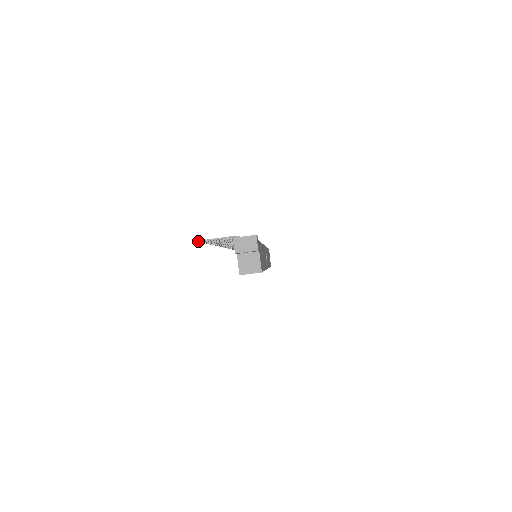
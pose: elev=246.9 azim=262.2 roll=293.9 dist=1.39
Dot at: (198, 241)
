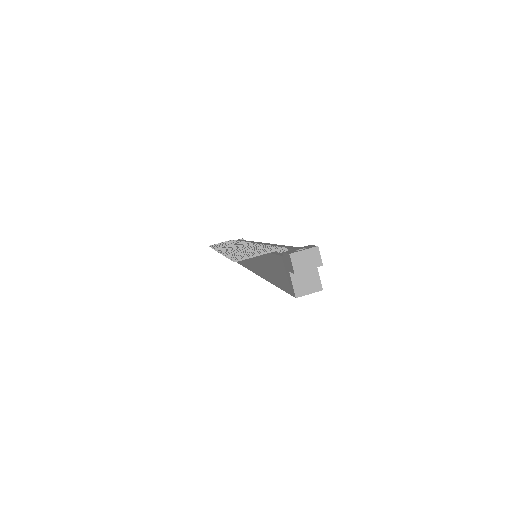
Dot at: (233, 261)
